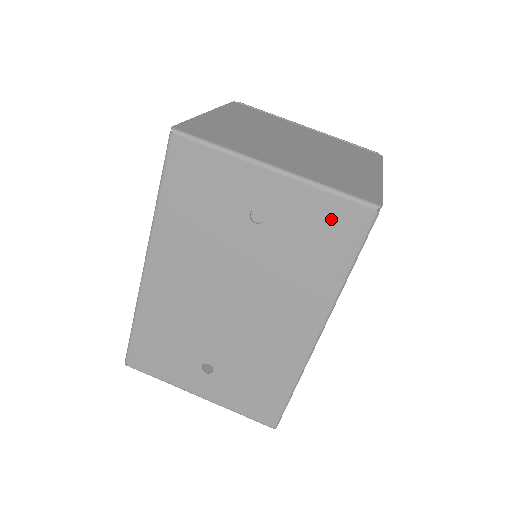
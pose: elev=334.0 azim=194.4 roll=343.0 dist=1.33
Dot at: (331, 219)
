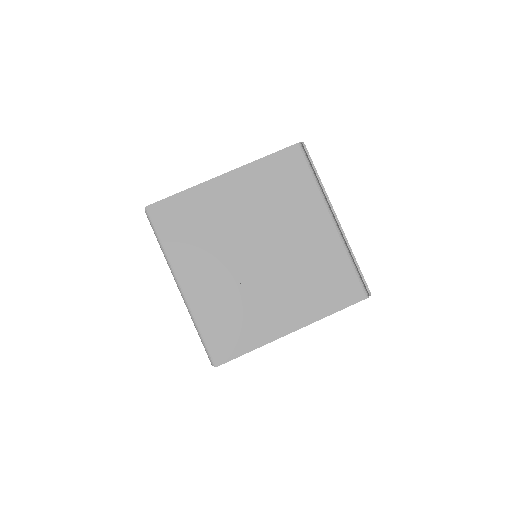
Dot at: occluded
